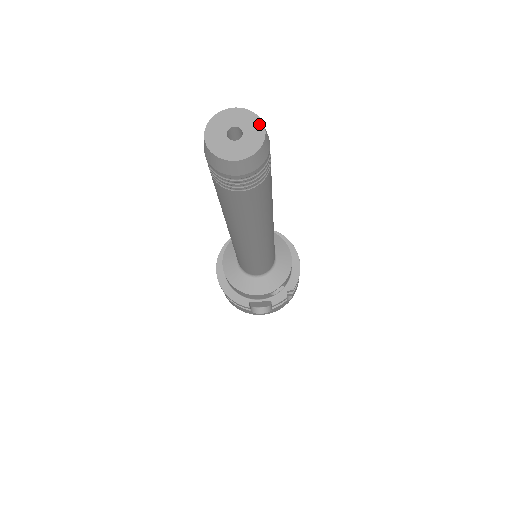
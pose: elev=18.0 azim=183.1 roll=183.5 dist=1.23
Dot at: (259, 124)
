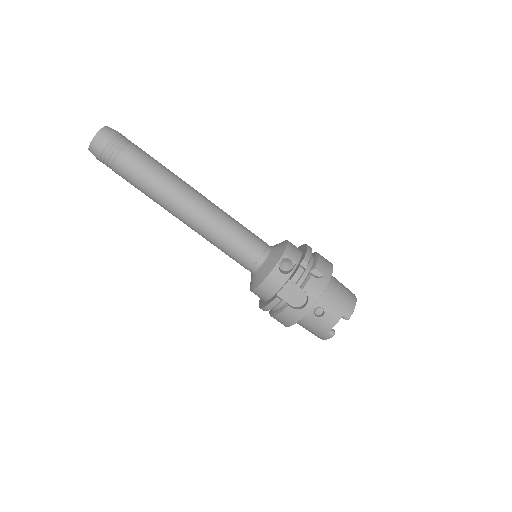
Dot at: occluded
